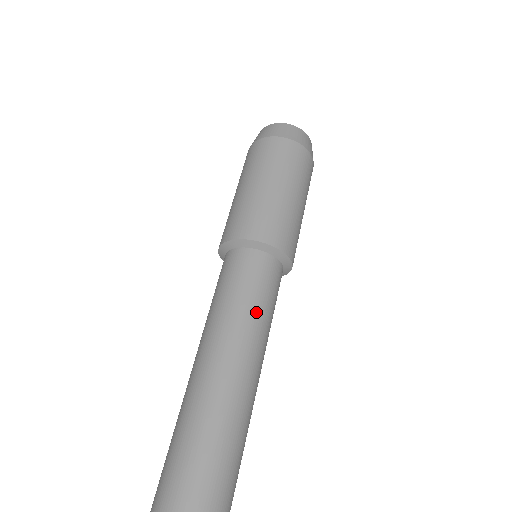
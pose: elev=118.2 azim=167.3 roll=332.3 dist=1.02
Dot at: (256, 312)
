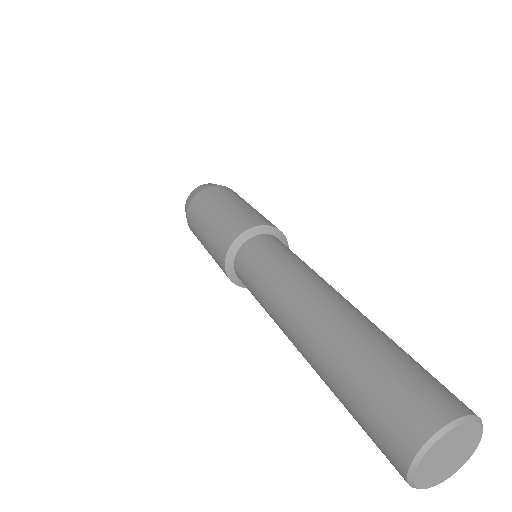
Dot at: occluded
